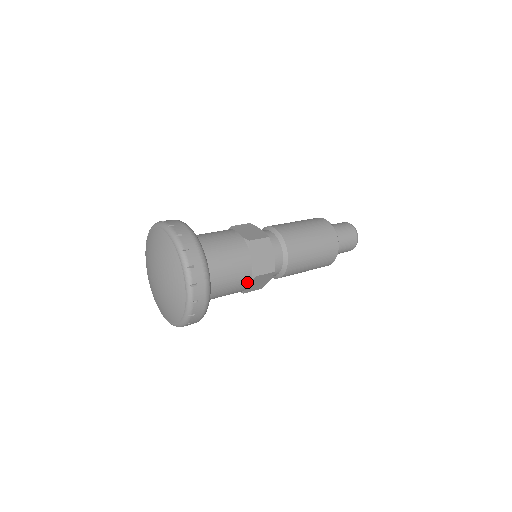
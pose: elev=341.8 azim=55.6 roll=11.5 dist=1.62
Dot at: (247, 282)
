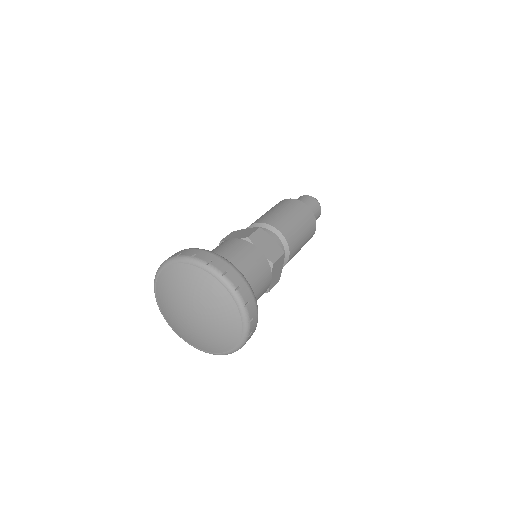
Dot at: (269, 274)
